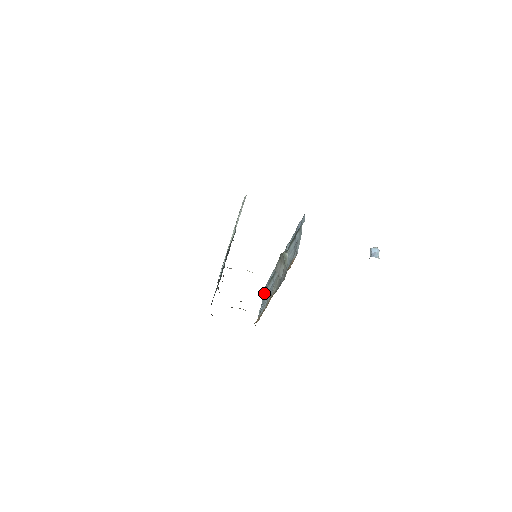
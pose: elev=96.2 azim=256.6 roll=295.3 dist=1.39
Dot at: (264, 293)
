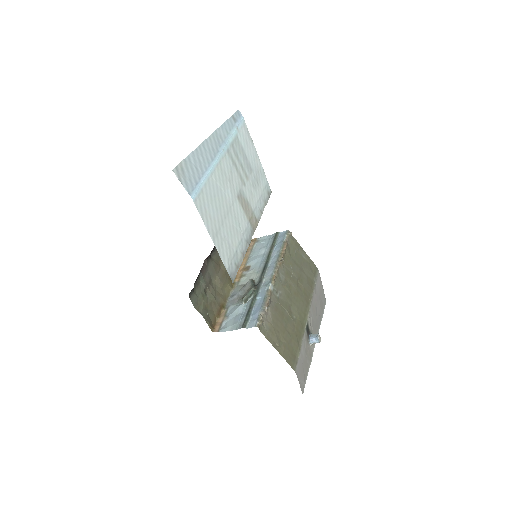
Dot at: (273, 240)
